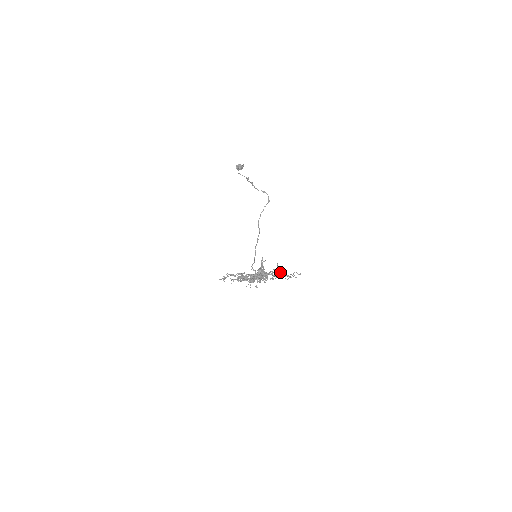
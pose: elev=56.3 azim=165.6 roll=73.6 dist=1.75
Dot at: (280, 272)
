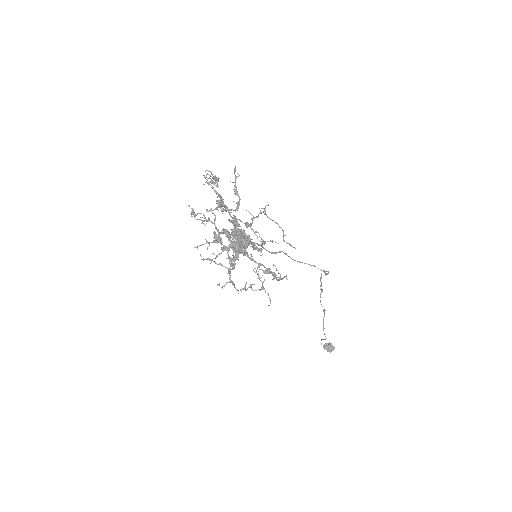
Dot at: (270, 269)
